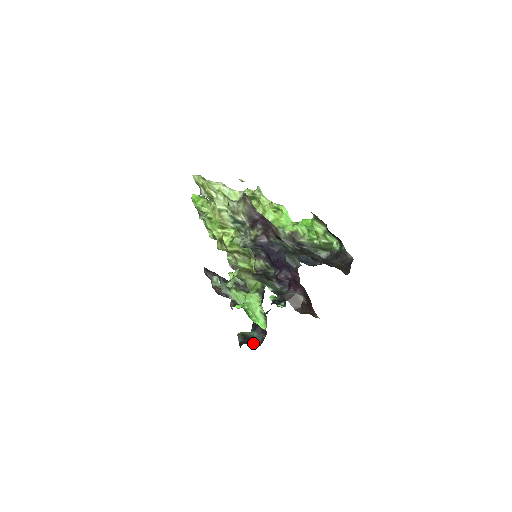
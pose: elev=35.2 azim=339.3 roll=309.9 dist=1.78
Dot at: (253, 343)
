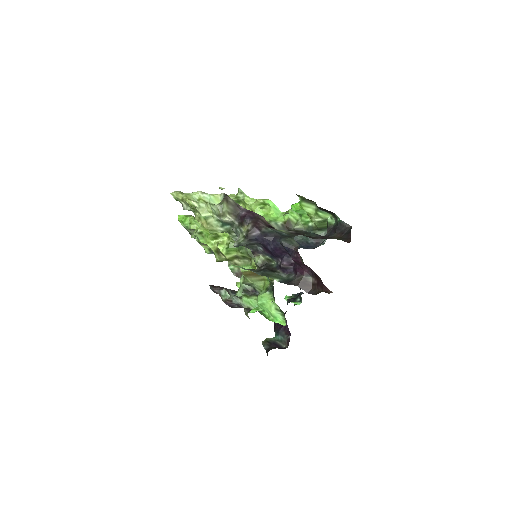
Dot at: (280, 347)
